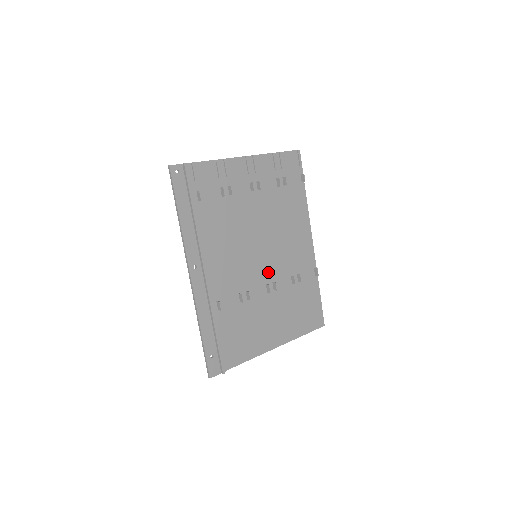
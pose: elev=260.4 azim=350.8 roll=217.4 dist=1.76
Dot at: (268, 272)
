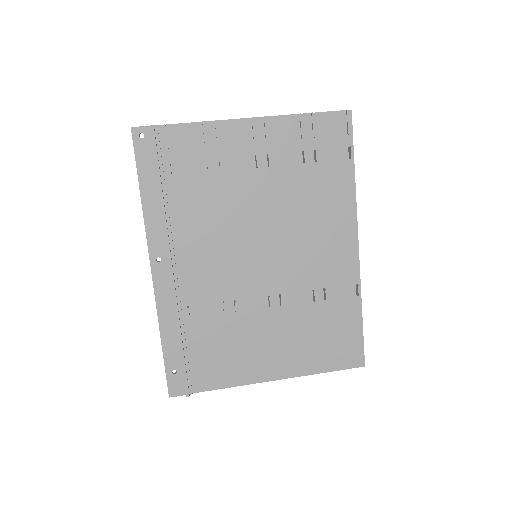
Dot at: (274, 280)
